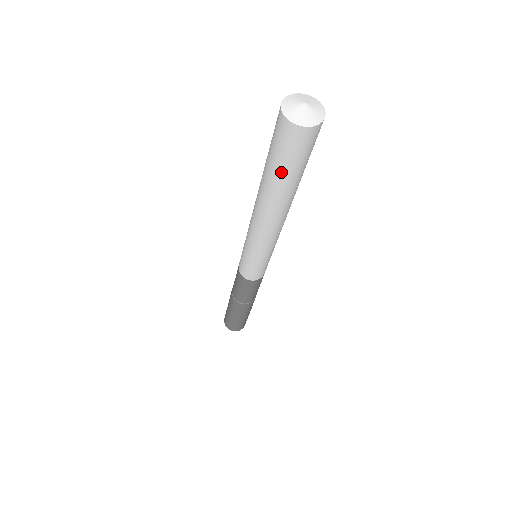
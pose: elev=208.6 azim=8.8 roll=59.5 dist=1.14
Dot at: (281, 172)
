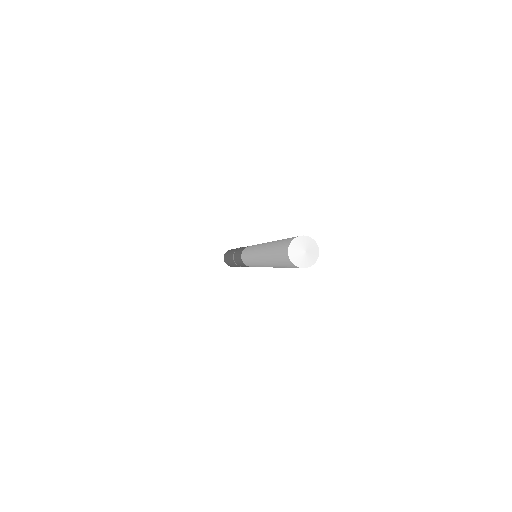
Dot at: occluded
